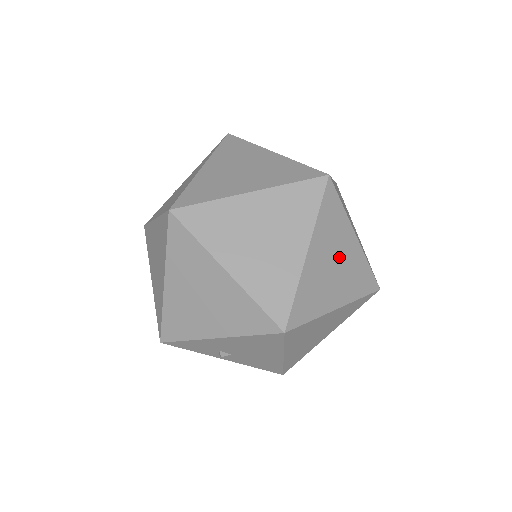
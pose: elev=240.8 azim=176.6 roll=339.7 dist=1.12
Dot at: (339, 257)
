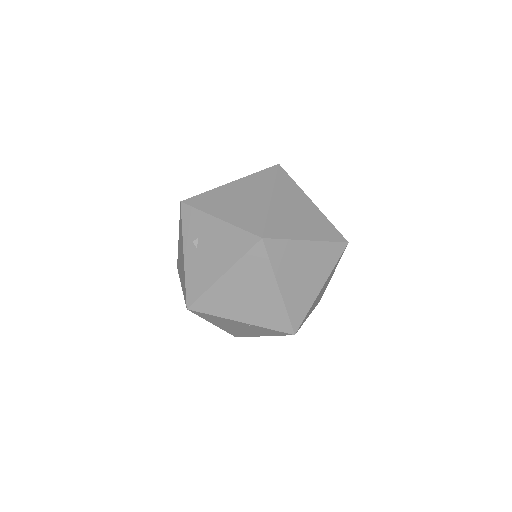
Dot at: (309, 275)
